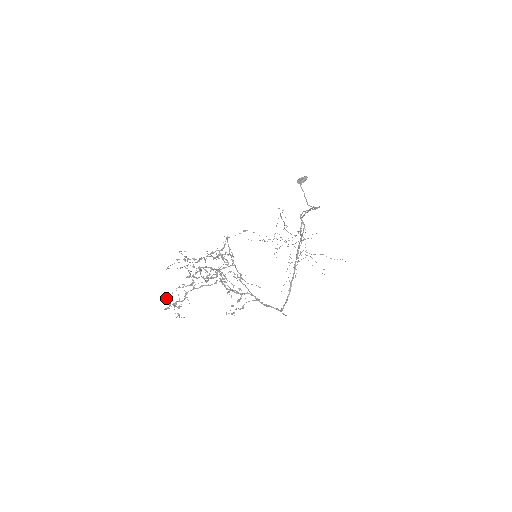
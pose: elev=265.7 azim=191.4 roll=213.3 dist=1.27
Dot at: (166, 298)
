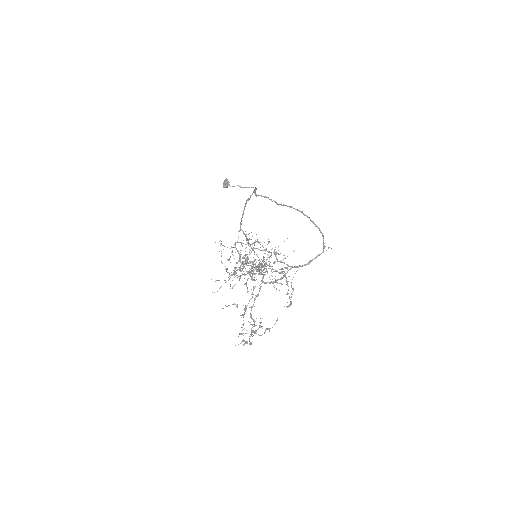
Dot at: occluded
